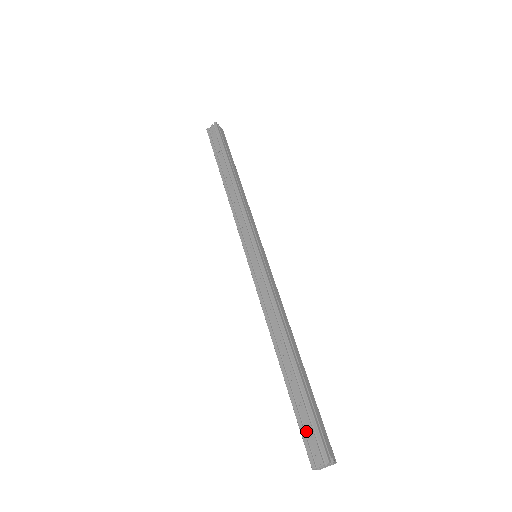
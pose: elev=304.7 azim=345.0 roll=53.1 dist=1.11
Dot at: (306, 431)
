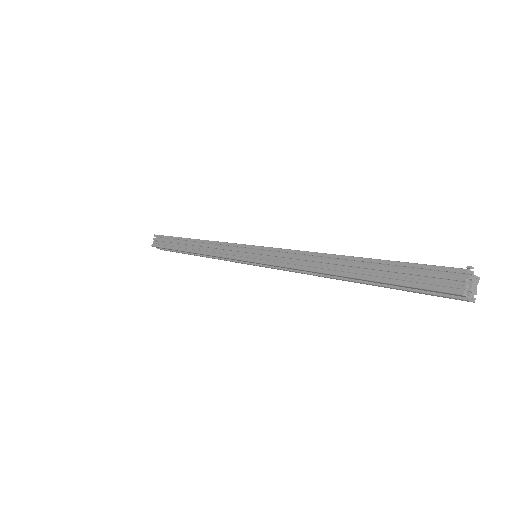
Dot at: (422, 282)
